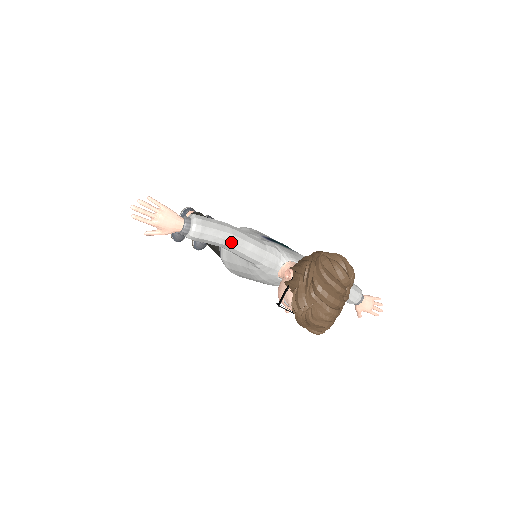
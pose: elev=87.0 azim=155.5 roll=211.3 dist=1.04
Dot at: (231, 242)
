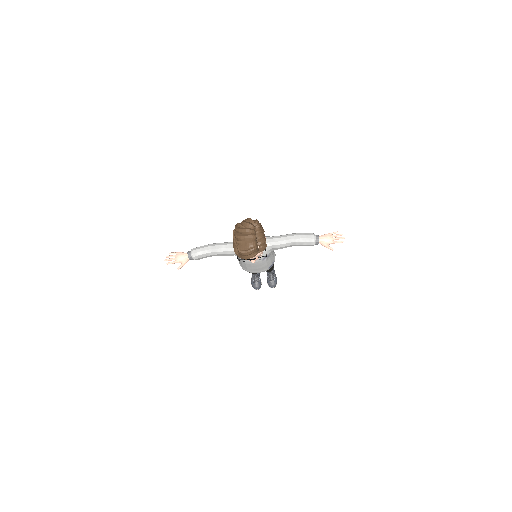
Dot at: (212, 249)
